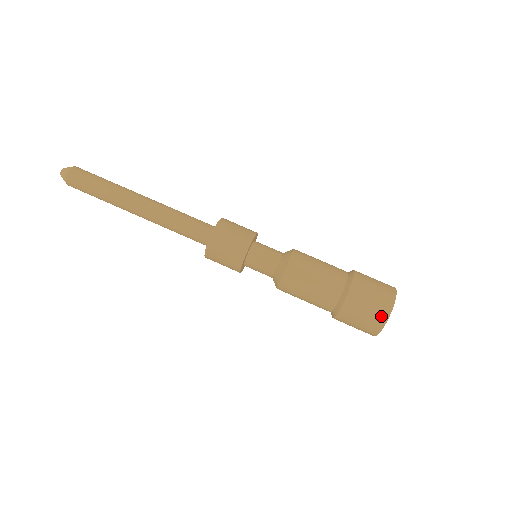
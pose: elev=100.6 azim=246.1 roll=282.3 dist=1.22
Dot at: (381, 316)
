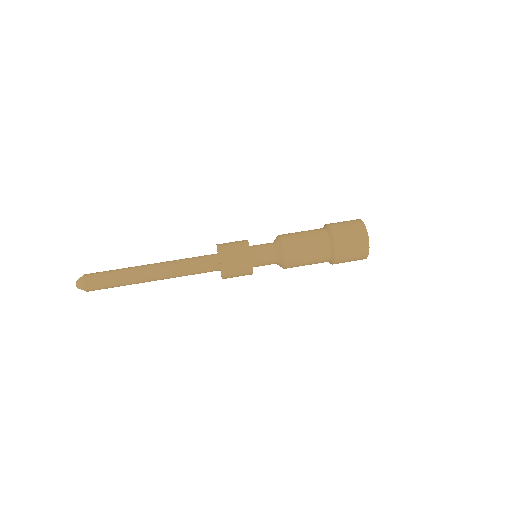
Dot at: (358, 224)
